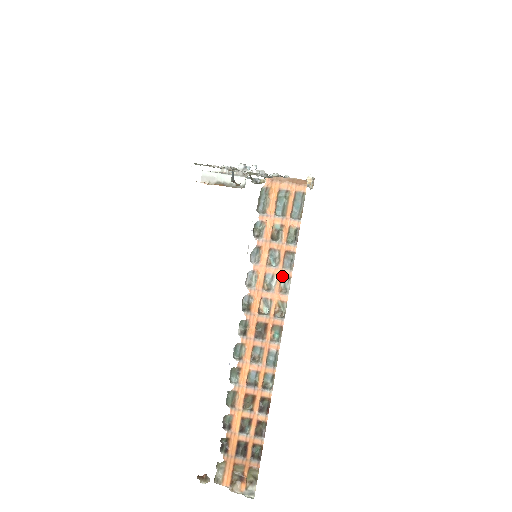
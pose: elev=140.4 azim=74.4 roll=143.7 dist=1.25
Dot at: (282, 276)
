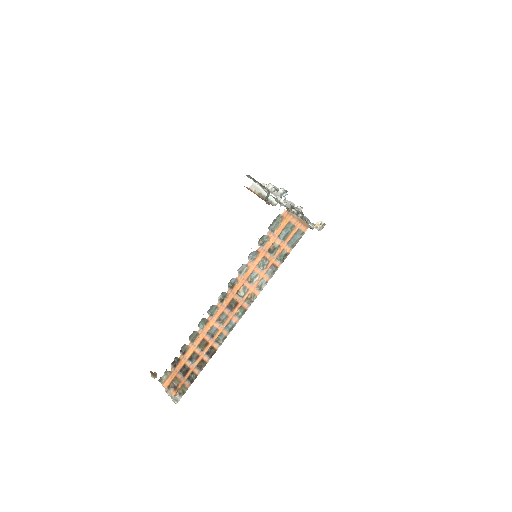
Dot at: (263, 278)
